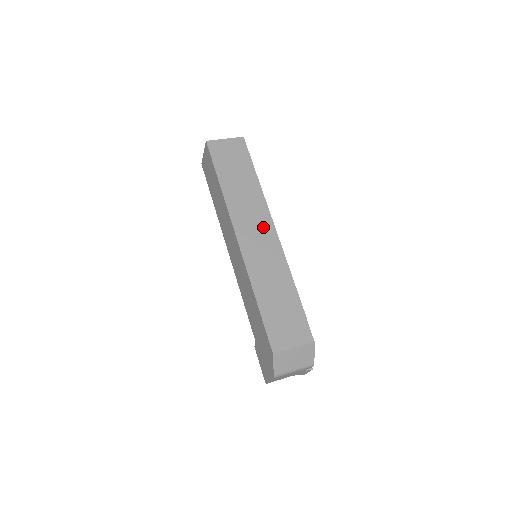
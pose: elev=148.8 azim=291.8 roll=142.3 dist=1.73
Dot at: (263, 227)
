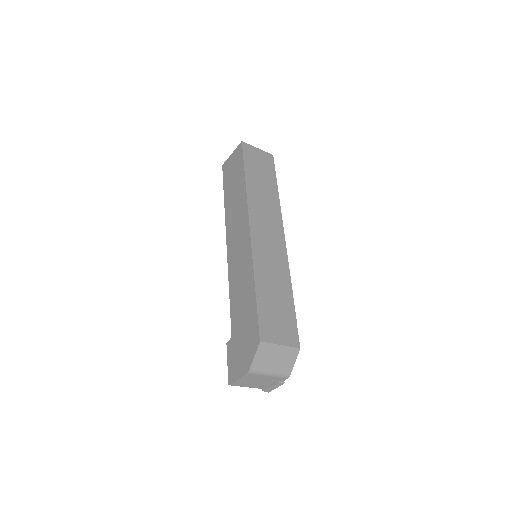
Dot at: (274, 229)
